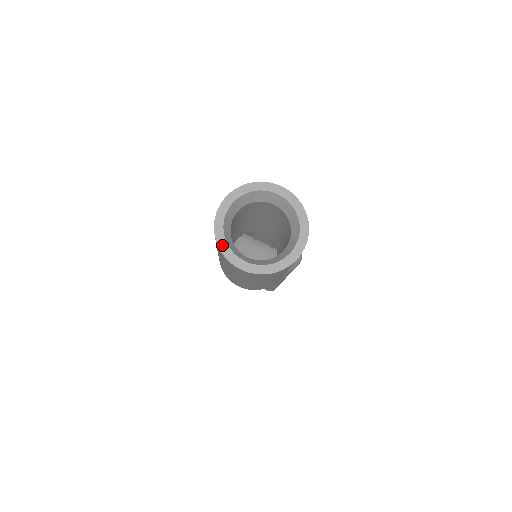
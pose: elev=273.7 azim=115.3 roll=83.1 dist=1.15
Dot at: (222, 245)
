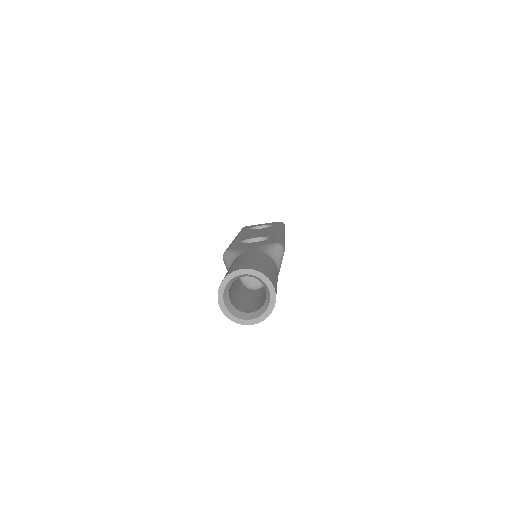
Dot at: (233, 319)
